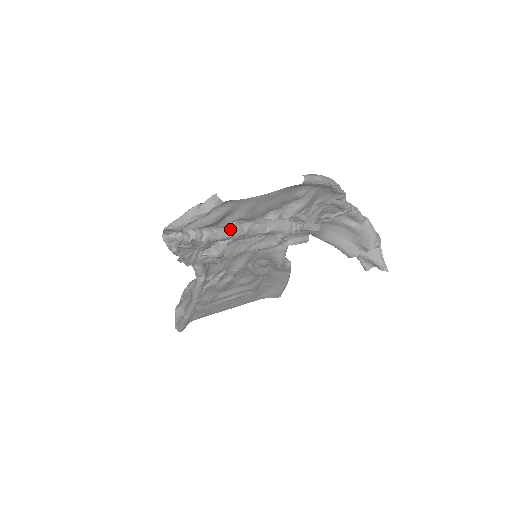
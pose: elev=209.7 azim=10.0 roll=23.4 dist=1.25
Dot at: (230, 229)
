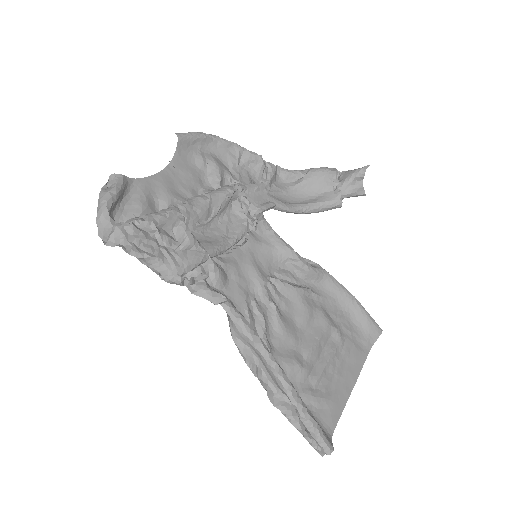
Dot at: (168, 208)
